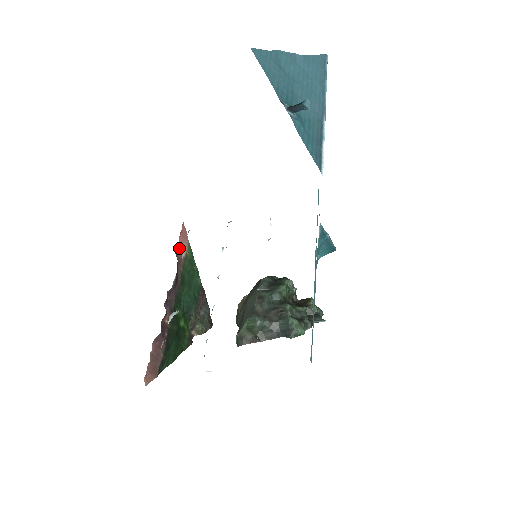
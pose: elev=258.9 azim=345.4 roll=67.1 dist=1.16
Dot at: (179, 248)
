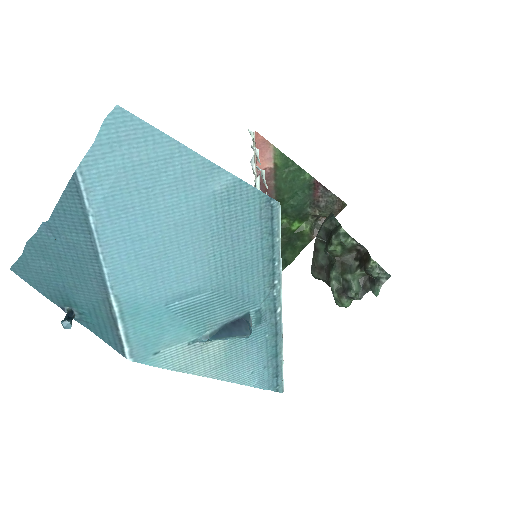
Dot at: (261, 164)
